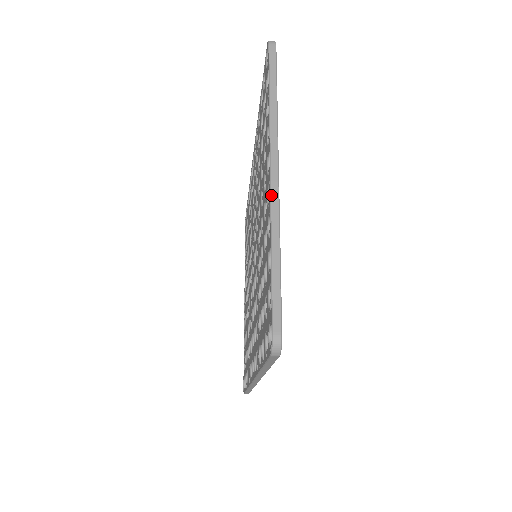
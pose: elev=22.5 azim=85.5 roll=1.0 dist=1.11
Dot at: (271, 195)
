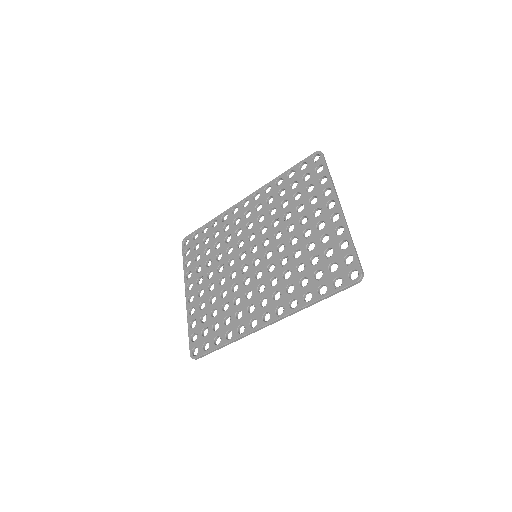
Dot at: (344, 217)
